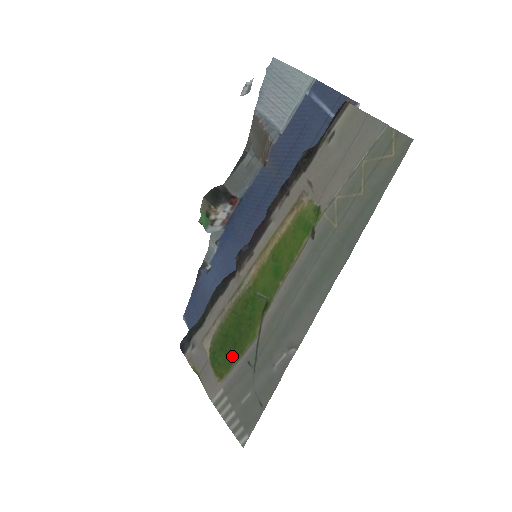
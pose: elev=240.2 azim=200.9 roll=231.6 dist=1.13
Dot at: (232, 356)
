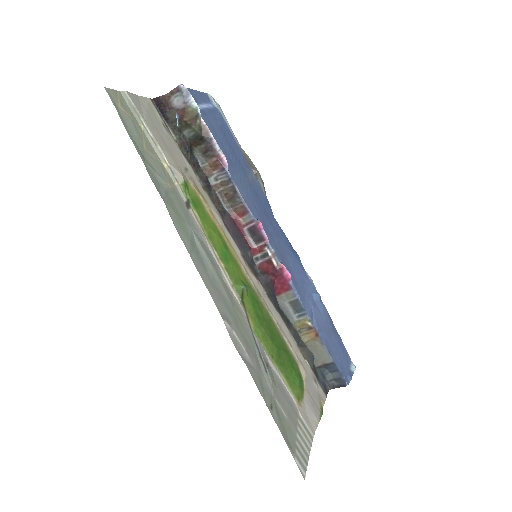
Dot at: (283, 368)
